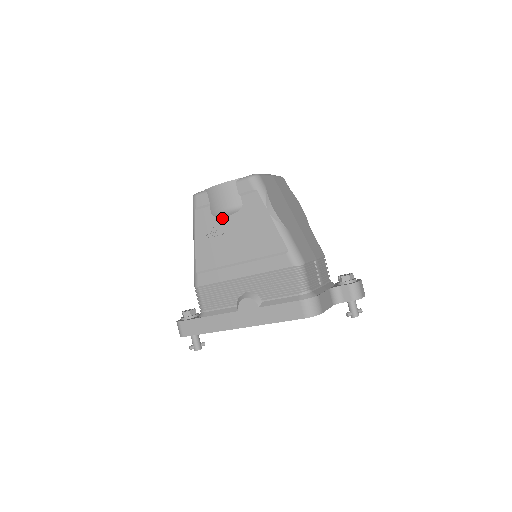
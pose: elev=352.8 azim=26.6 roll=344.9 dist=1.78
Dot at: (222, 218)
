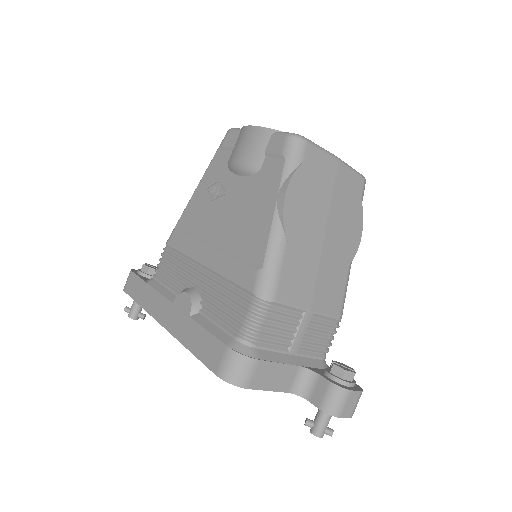
Dot at: (233, 174)
